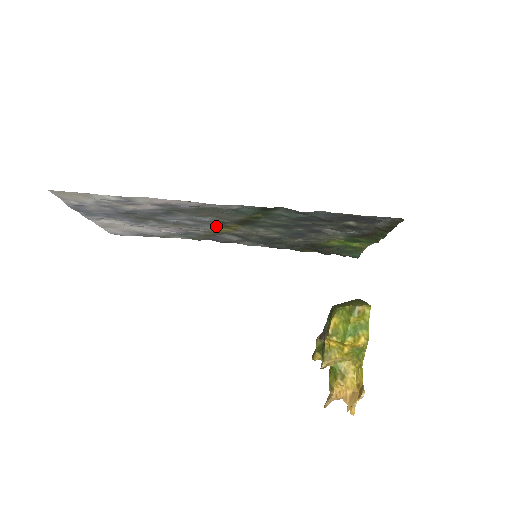
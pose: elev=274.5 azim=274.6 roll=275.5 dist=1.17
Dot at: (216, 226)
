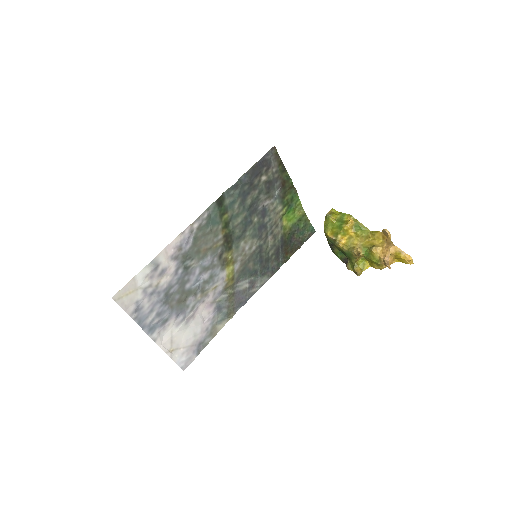
Dot at: (221, 268)
